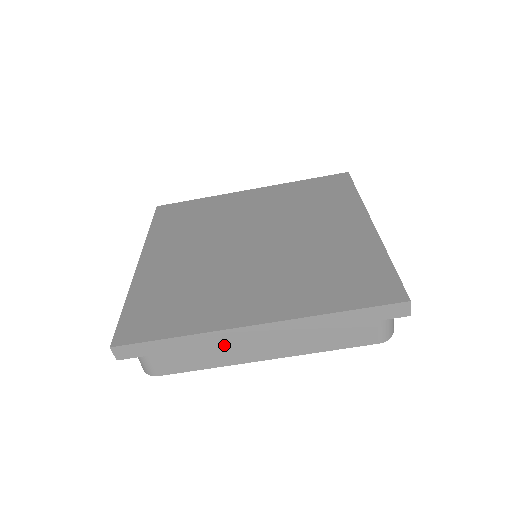
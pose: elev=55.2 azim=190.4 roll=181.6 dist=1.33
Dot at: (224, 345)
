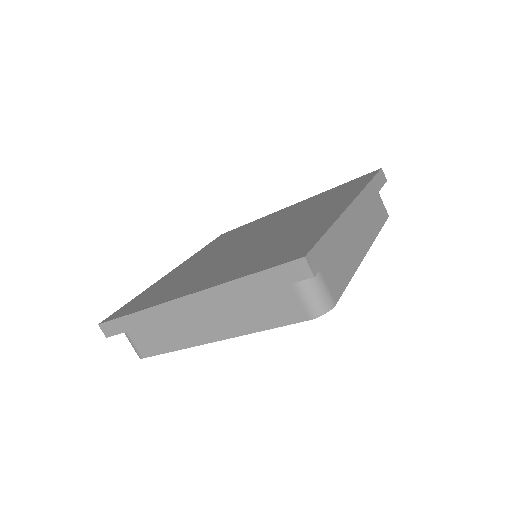
Dot at: (176, 324)
